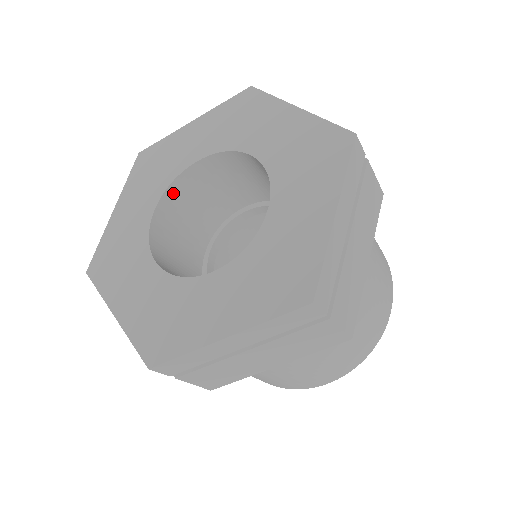
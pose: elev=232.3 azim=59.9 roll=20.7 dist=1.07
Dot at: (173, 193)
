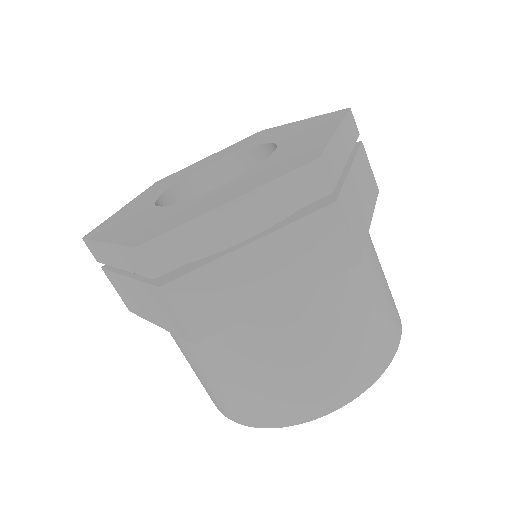
Dot at: (184, 189)
